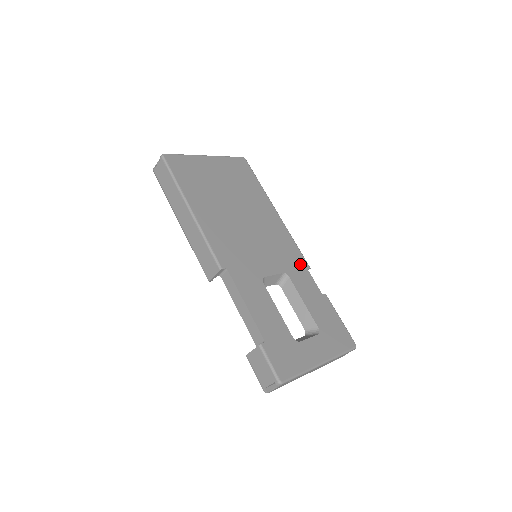
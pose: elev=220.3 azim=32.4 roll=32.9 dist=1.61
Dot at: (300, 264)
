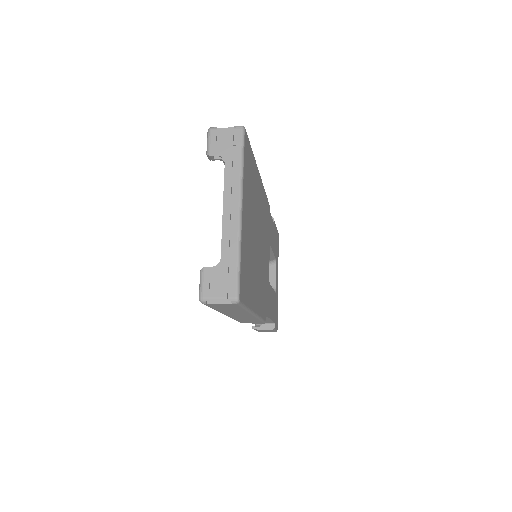
Dot at: occluded
